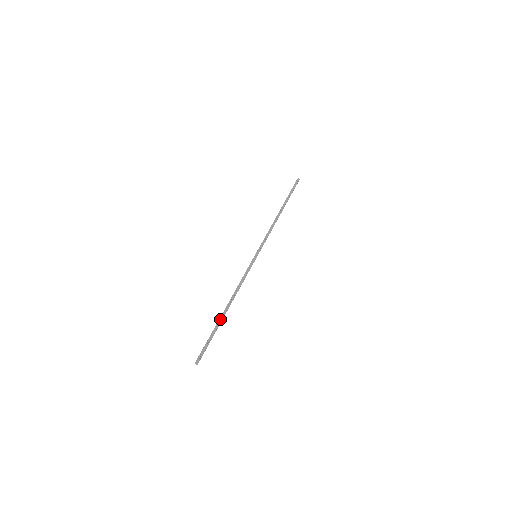
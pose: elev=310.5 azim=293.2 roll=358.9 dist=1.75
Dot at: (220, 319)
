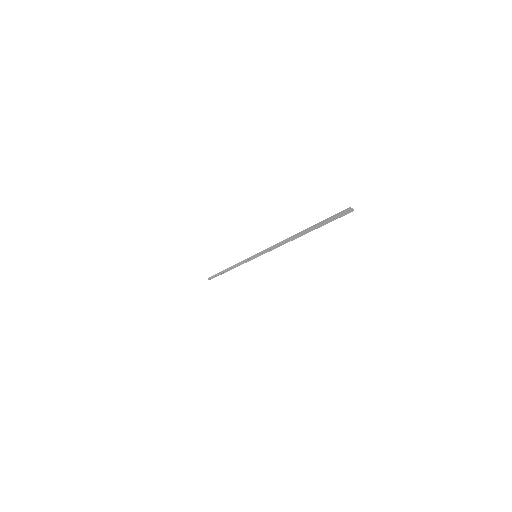
Dot at: (222, 273)
